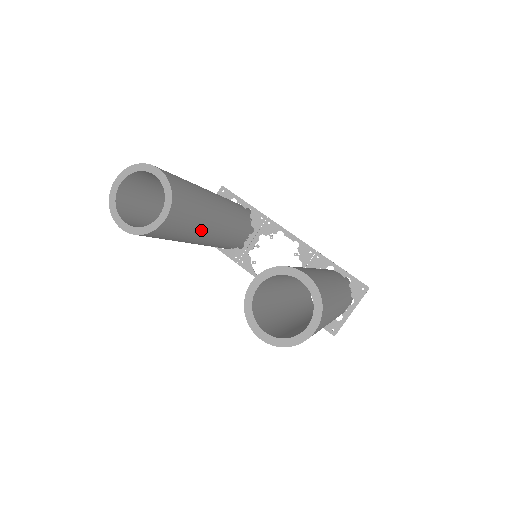
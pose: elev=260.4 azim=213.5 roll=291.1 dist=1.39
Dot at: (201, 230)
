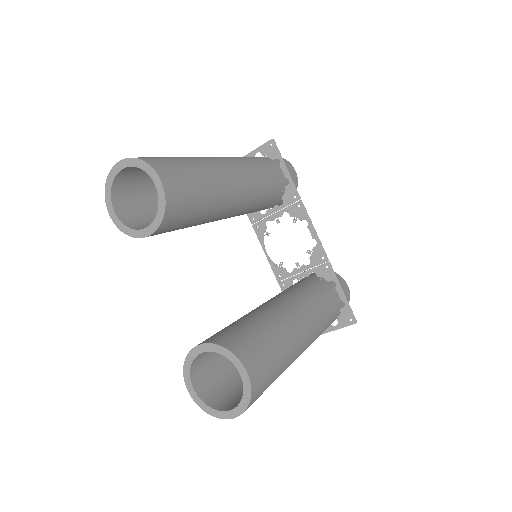
Dot at: (203, 223)
